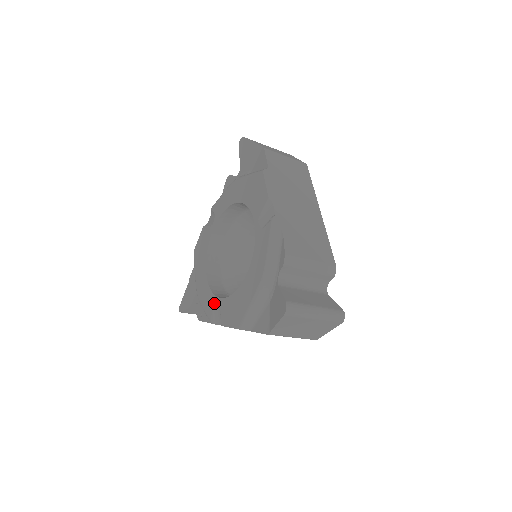
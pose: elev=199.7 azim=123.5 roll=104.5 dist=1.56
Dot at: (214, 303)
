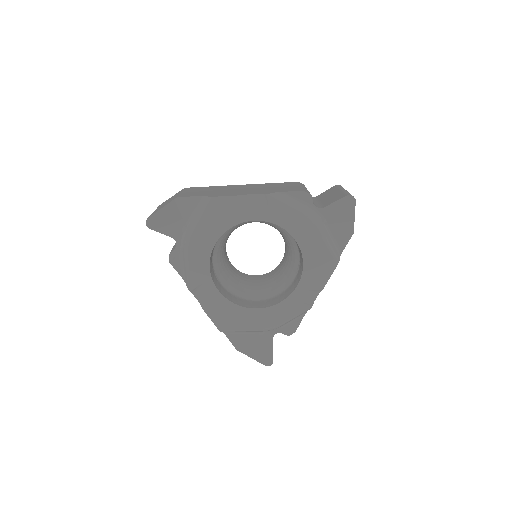
Dot at: (207, 283)
